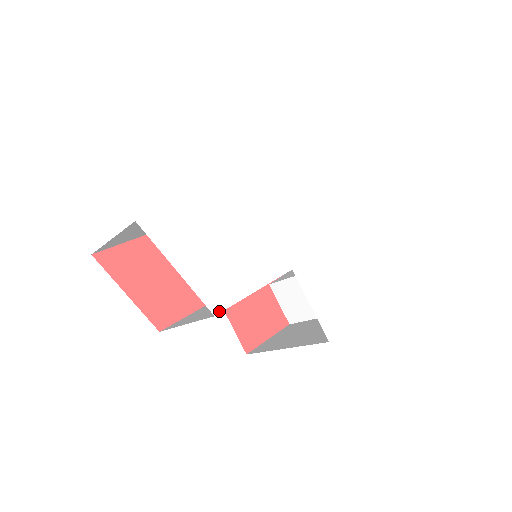
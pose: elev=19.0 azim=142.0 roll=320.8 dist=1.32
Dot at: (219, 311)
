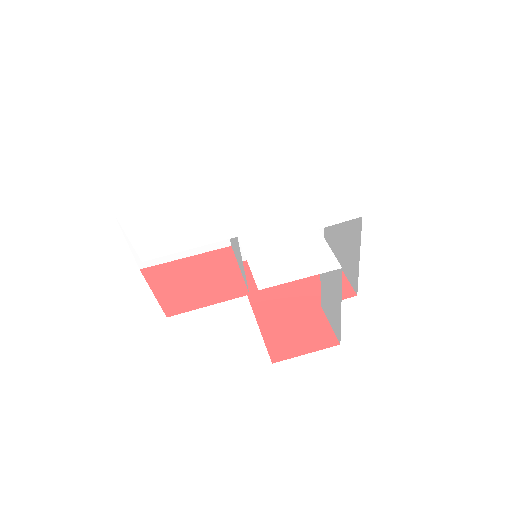
Dot at: (148, 259)
